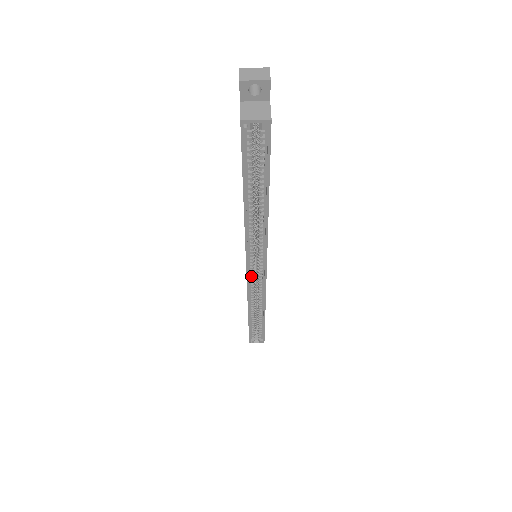
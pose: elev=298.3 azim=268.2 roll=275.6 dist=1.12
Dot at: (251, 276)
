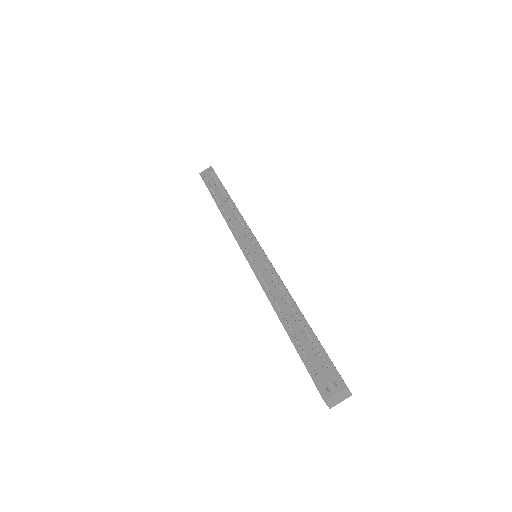
Dot at: occluded
